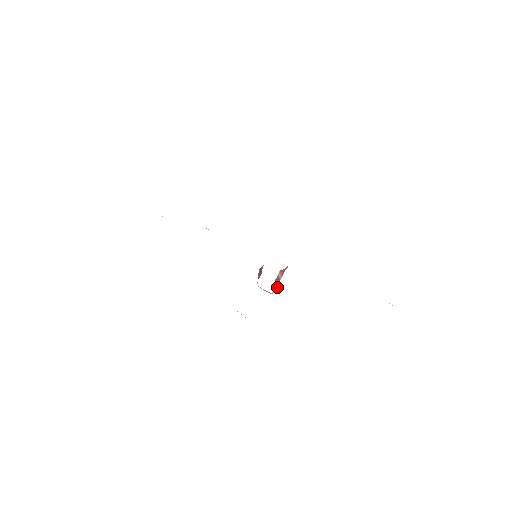
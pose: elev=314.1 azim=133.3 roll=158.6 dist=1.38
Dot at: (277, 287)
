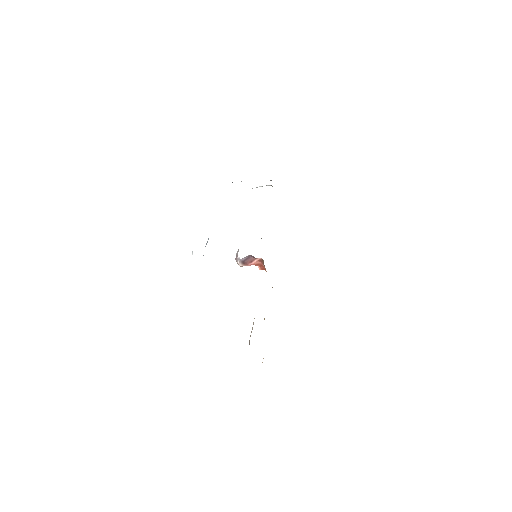
Dot at: (243, 263)
